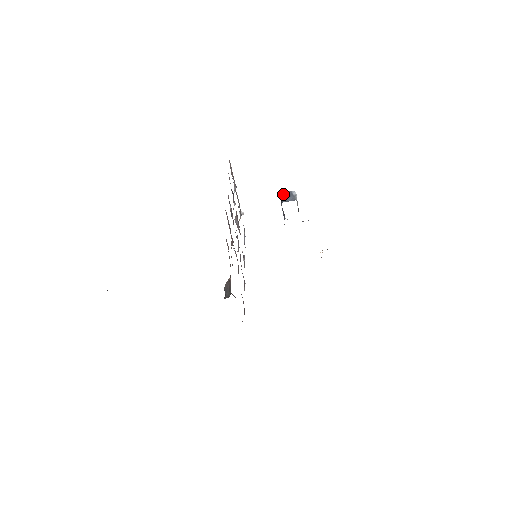
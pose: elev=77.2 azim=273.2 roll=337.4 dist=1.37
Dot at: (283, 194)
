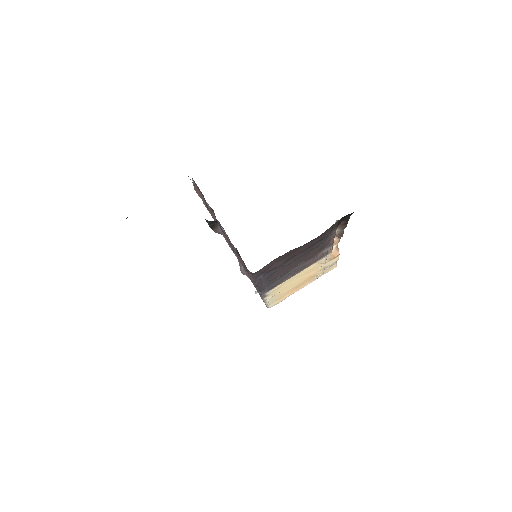
Dot at: occluded
